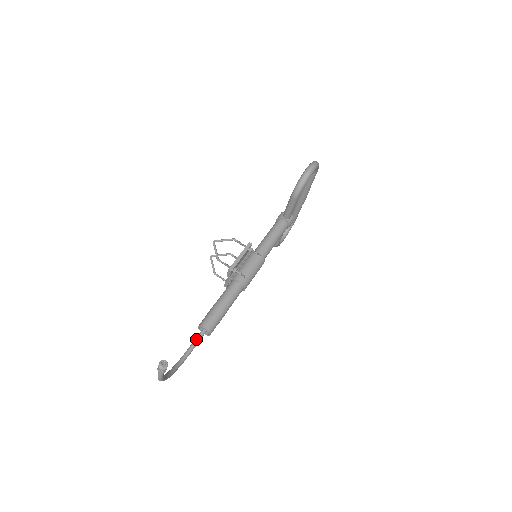
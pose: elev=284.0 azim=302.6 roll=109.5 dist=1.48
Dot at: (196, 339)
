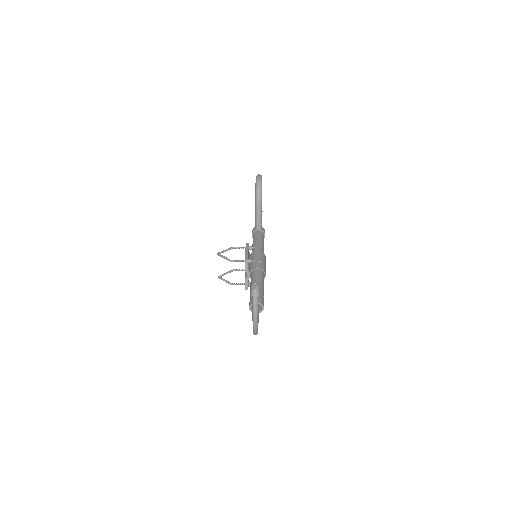
Dot at: occluded
